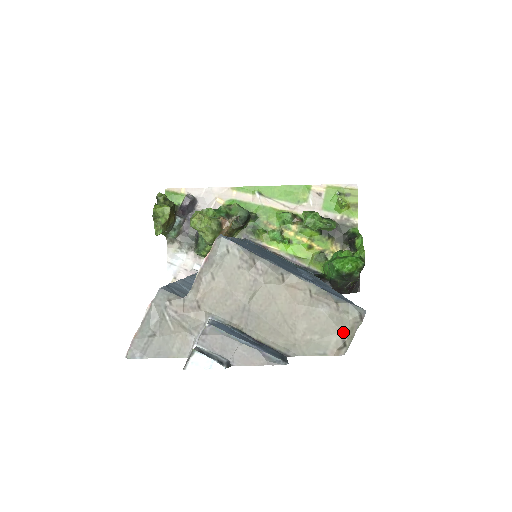
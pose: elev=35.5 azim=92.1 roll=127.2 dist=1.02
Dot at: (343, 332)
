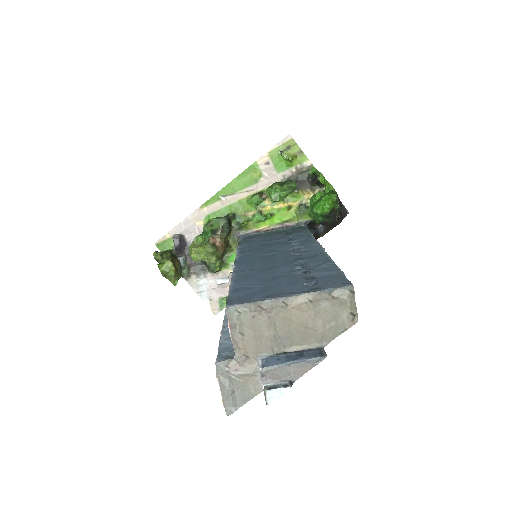
Dot at: (347, 309)
